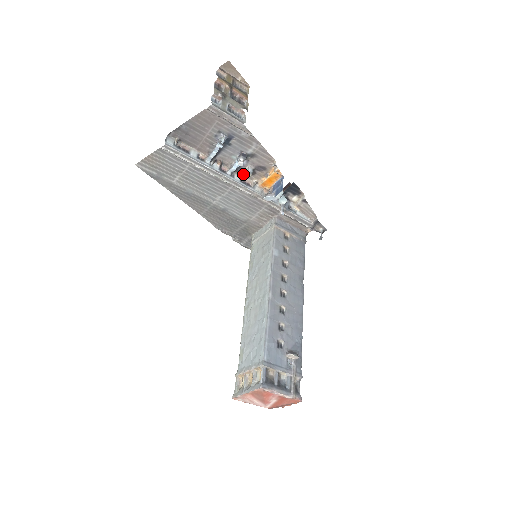
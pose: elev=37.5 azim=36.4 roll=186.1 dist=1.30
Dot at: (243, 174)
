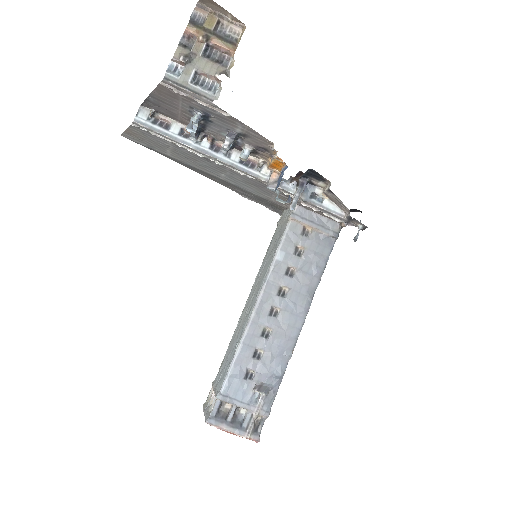
Dot at: occluded
